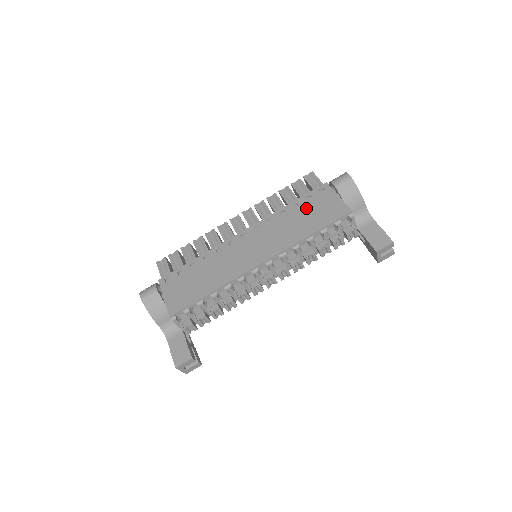
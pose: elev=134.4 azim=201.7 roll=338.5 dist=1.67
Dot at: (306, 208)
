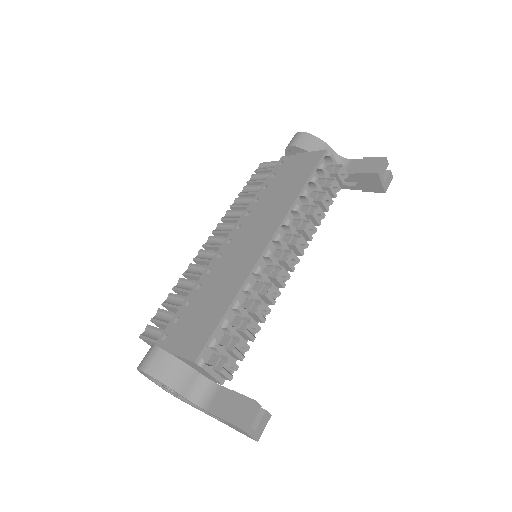
Dot at: (279, 180)
